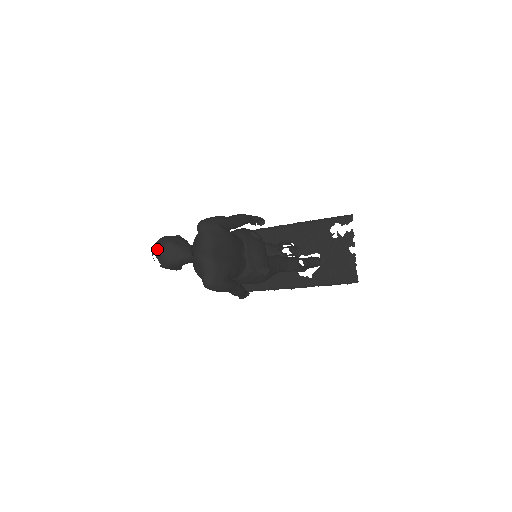
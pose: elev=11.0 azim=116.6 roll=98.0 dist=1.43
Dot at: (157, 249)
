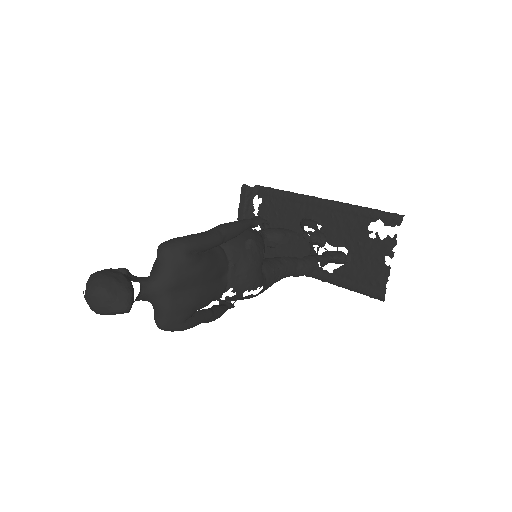
Dot at: (85, 291)
